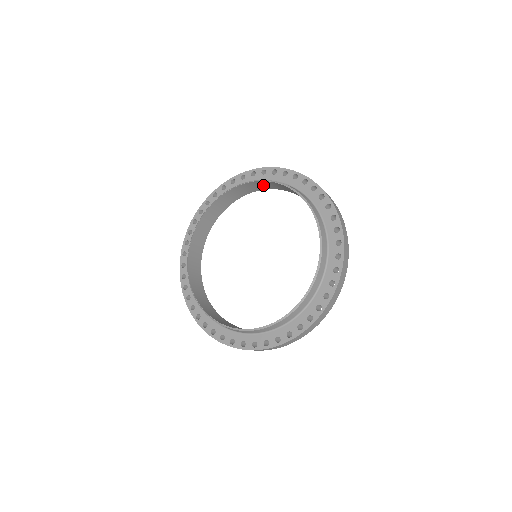
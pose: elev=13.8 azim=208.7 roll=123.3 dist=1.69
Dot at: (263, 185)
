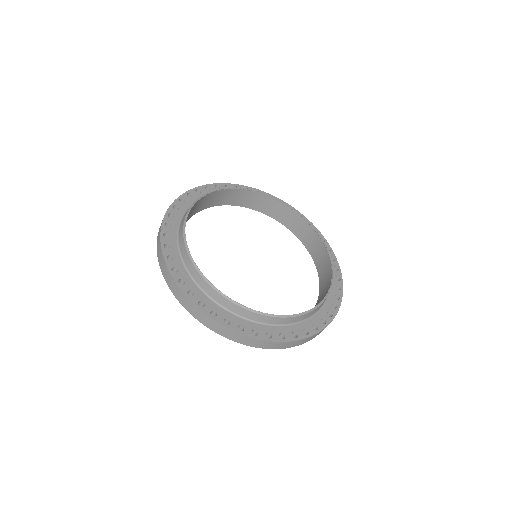
Dot at: (231, 197)
